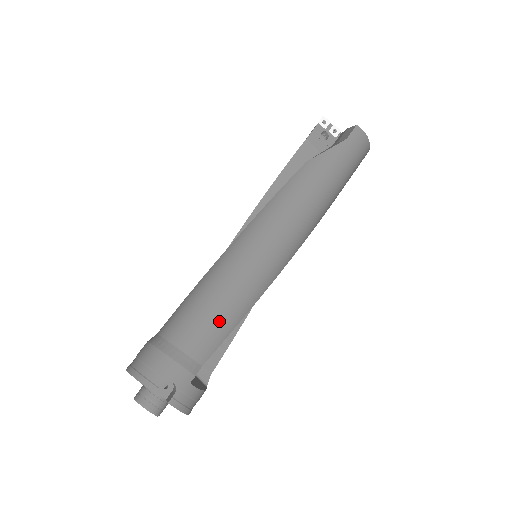
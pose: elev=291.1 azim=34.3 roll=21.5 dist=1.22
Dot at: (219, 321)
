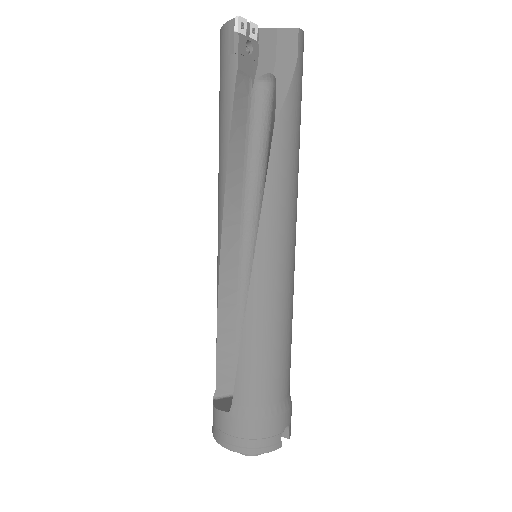
Dot at: (288, 353)
